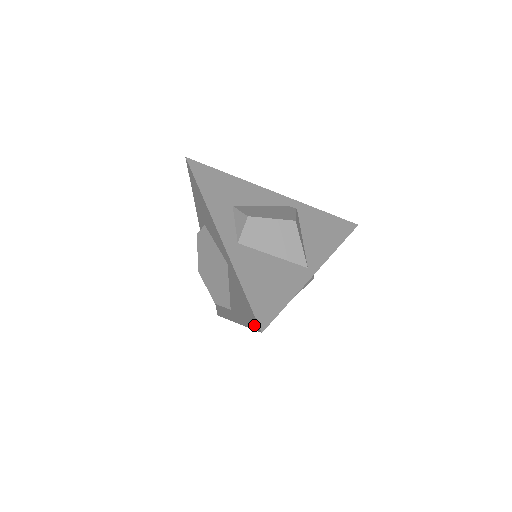
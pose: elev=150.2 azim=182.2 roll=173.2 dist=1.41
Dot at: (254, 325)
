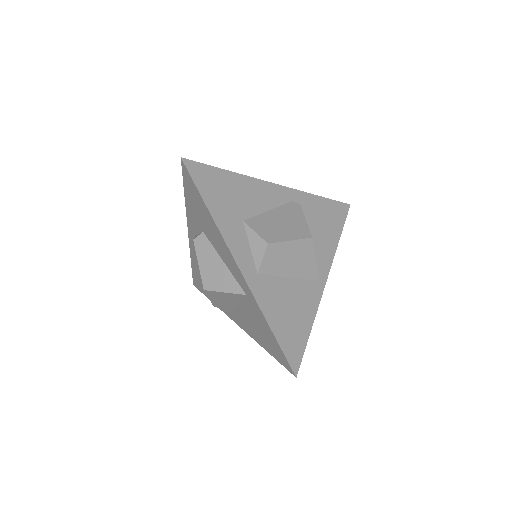
Dot at: (282, 362)
